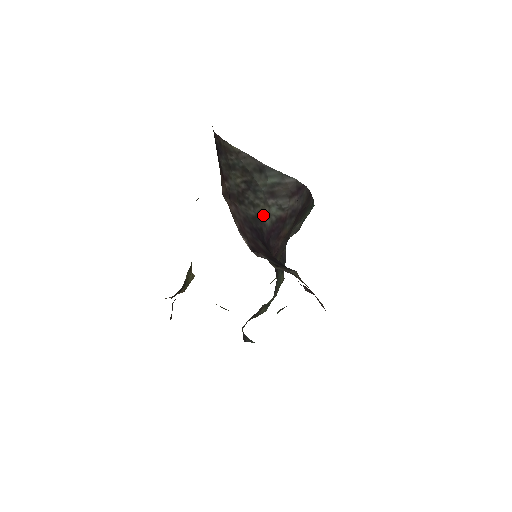
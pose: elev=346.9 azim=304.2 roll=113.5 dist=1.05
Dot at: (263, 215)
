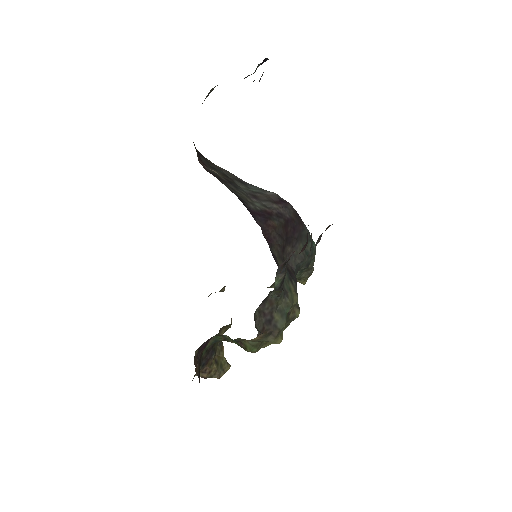
Dot at: (245, 200)
